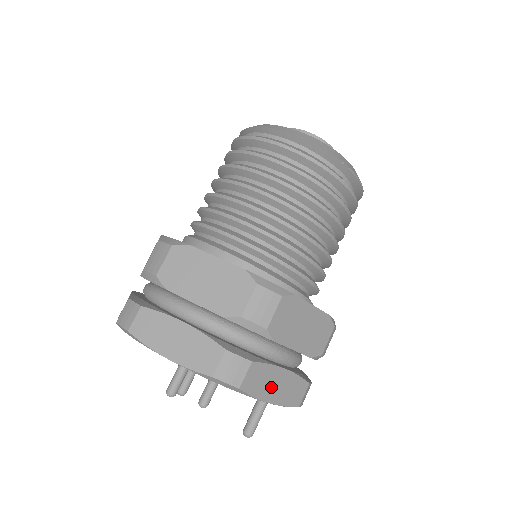
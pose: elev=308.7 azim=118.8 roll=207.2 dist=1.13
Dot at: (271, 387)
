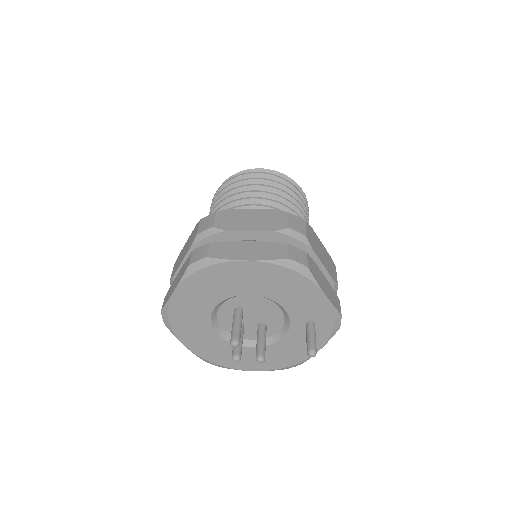
Dot at: (322, 283)
